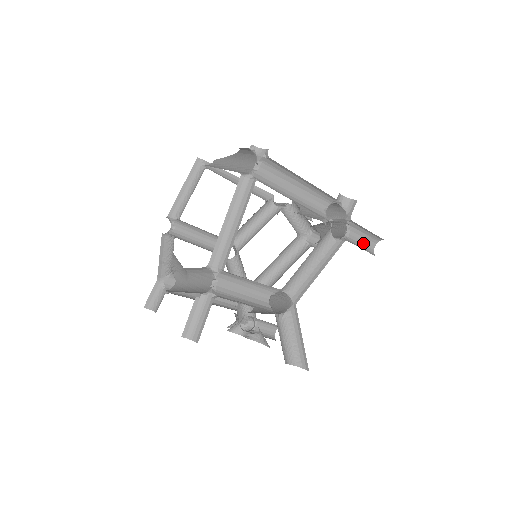
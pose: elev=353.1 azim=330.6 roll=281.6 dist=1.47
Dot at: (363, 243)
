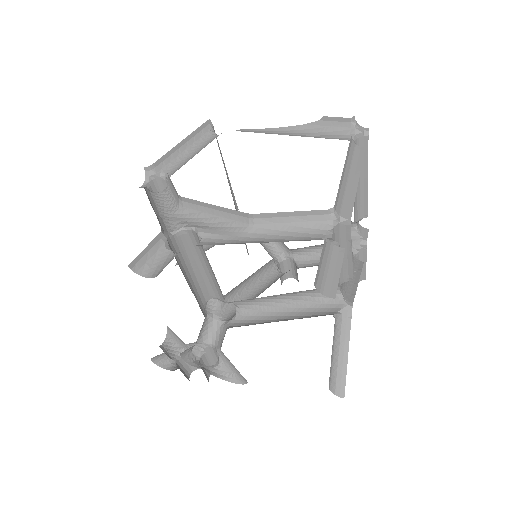
Dot at: occluded
